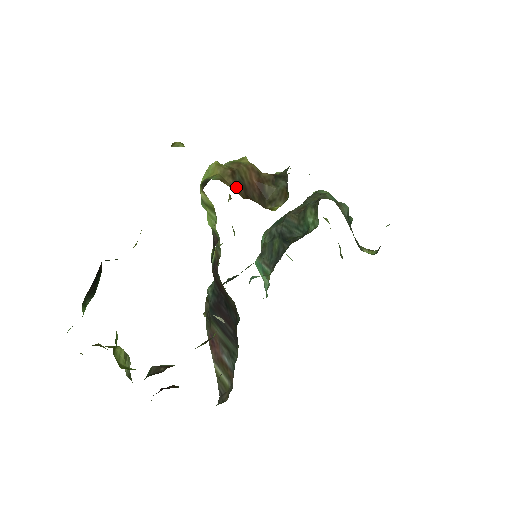
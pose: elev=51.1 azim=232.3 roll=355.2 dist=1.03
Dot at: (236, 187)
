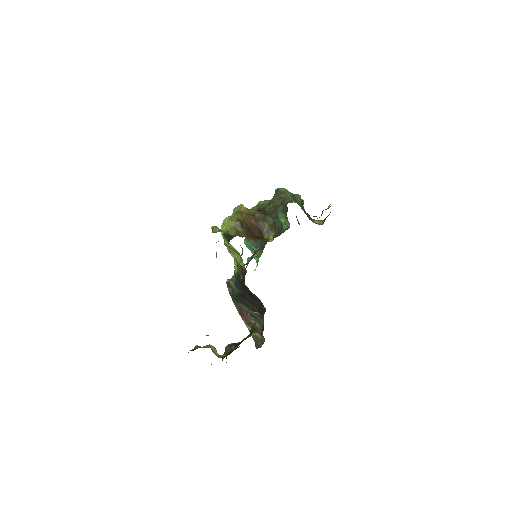
Dot at: (246, 233)
